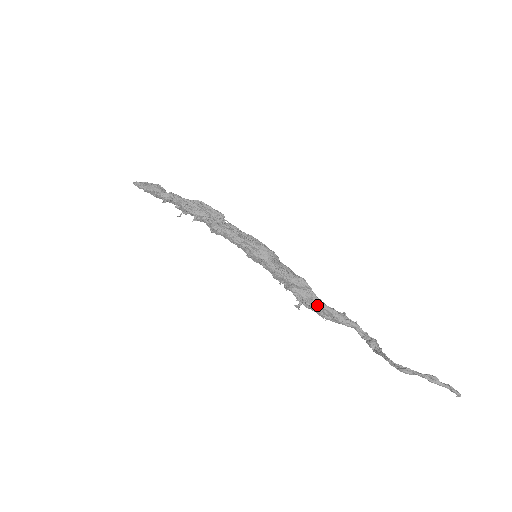
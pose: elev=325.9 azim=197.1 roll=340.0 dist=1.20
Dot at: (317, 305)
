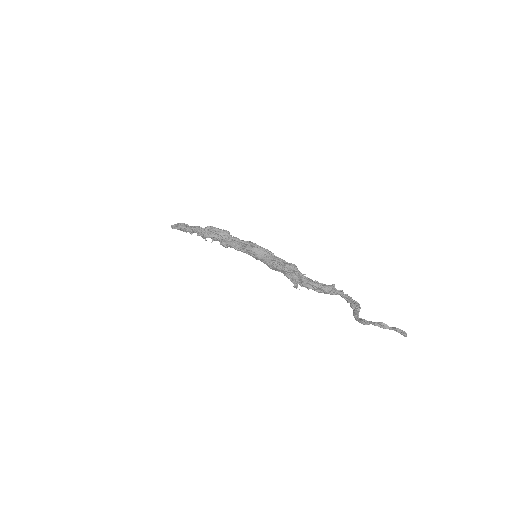
Dot at: (305, 283)
